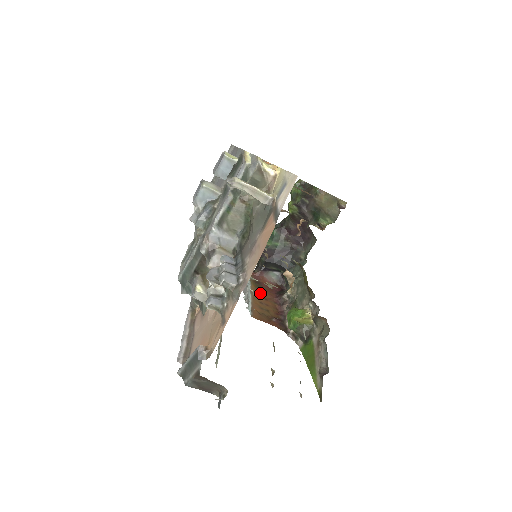
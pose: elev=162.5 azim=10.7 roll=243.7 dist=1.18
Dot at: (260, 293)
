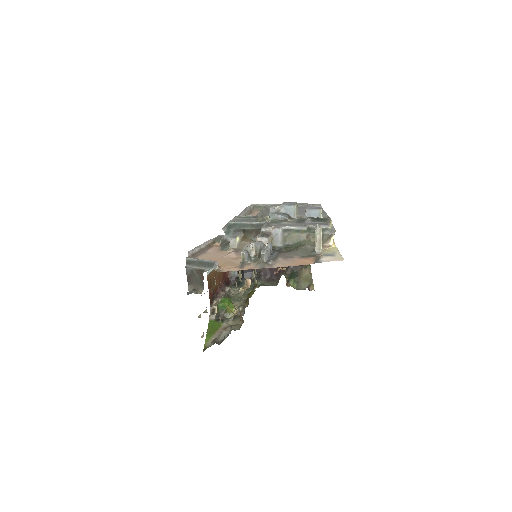
Dot at: occluded
